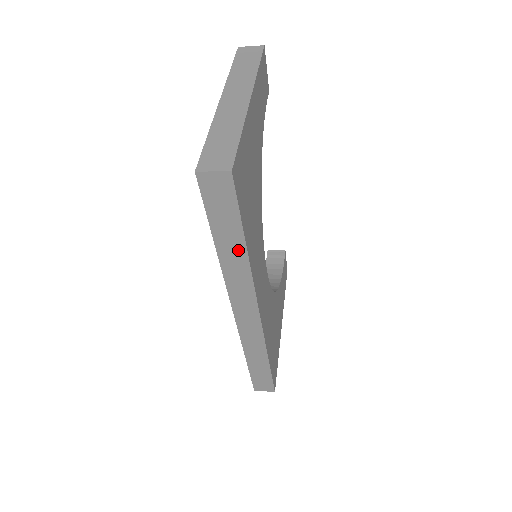
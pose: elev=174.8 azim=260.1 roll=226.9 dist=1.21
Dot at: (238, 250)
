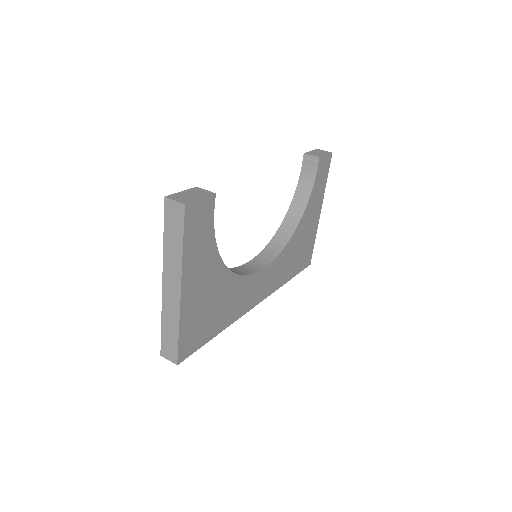
Dot at: occluded
